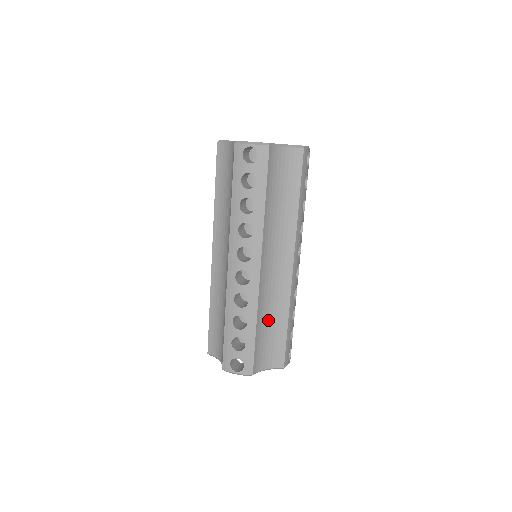
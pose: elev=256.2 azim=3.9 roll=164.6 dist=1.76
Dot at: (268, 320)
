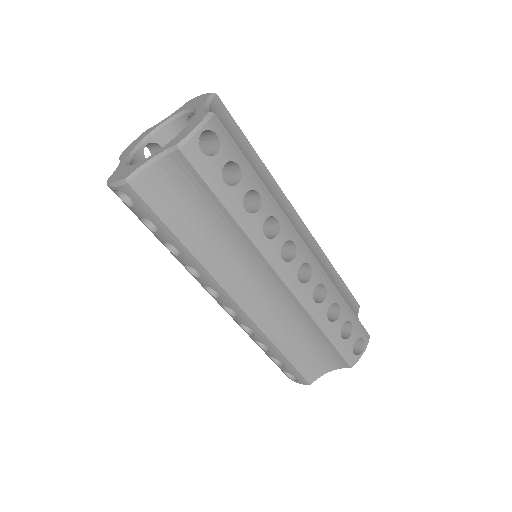
Dot at: (295, 335)
